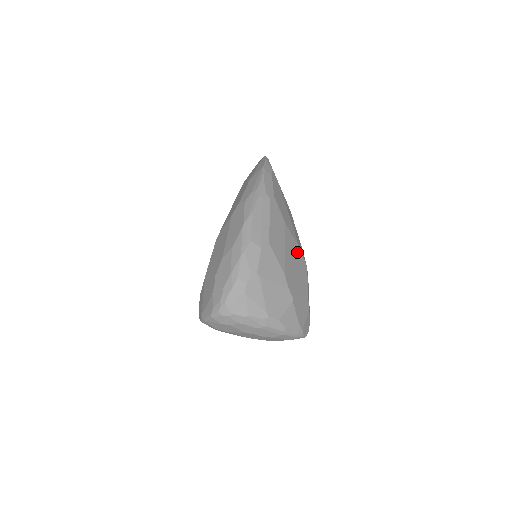
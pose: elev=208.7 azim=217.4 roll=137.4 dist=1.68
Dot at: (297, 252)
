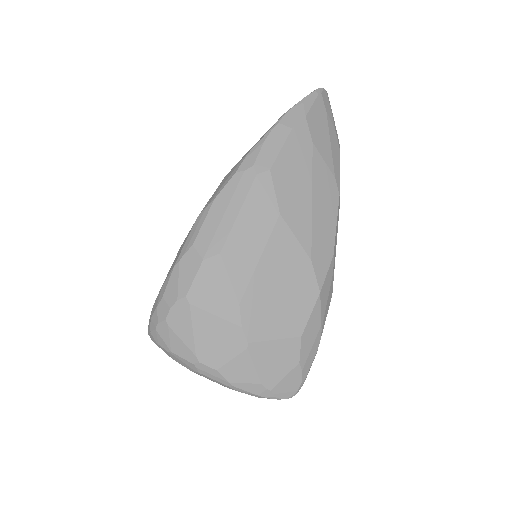
Dot at: (298, 266)
